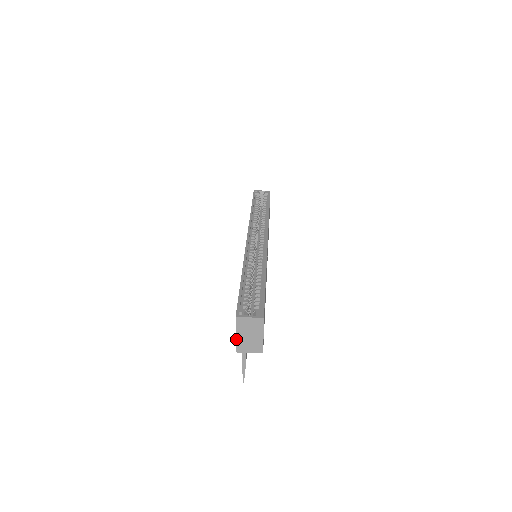
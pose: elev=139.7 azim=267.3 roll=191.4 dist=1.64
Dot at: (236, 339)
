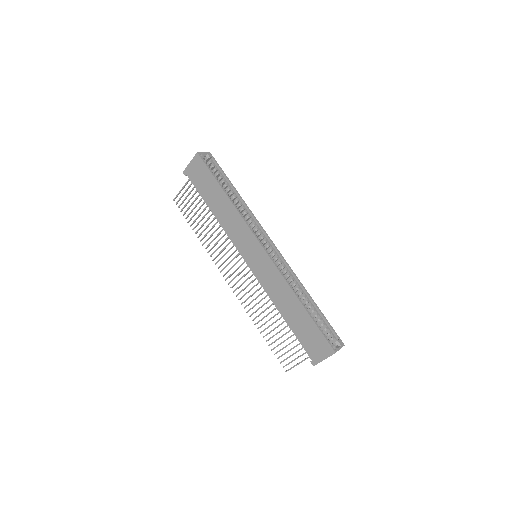
Dot at: occluded
